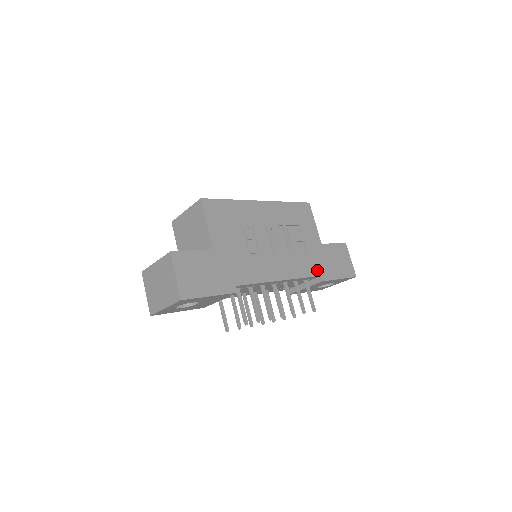
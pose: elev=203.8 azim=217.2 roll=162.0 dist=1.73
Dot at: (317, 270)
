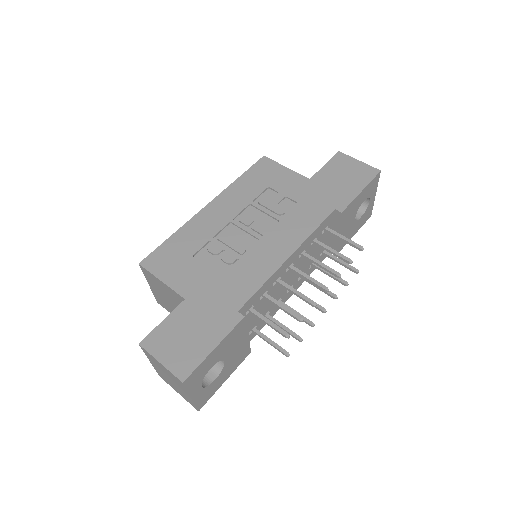
Dot at: (325, 208)
